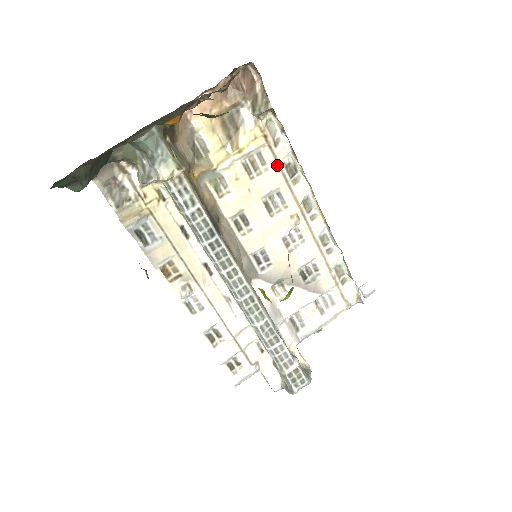
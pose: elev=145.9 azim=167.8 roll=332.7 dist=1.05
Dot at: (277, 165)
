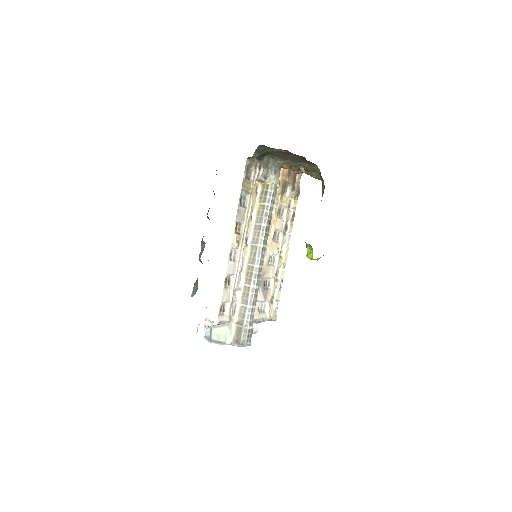
Dot at: (286, 220)
